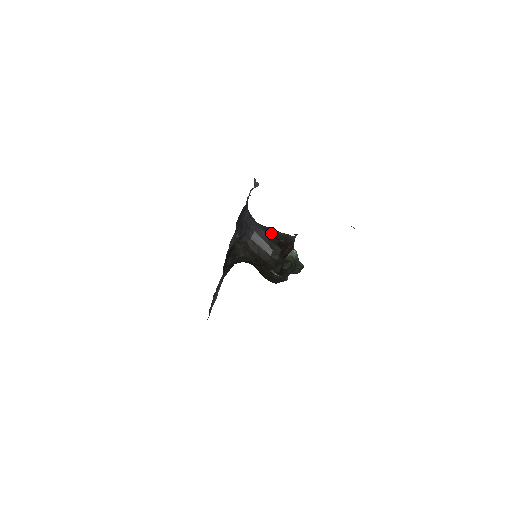
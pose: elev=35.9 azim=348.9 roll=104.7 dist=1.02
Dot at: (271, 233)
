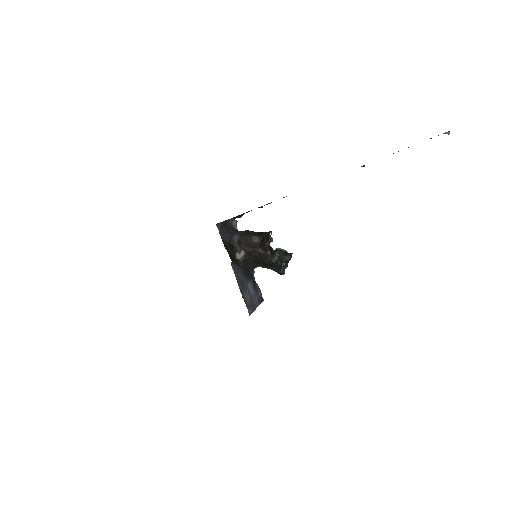
Dot at: (250, 231)
